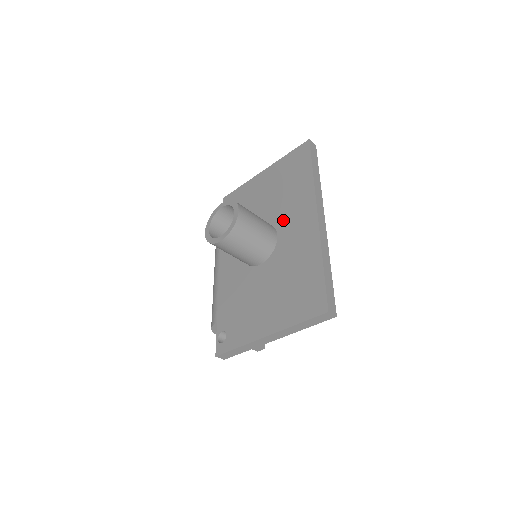
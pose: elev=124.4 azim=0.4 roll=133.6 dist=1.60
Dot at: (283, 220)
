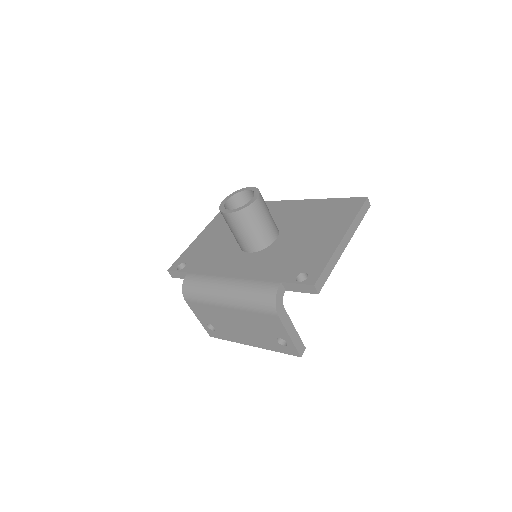
Dot at: occluded
